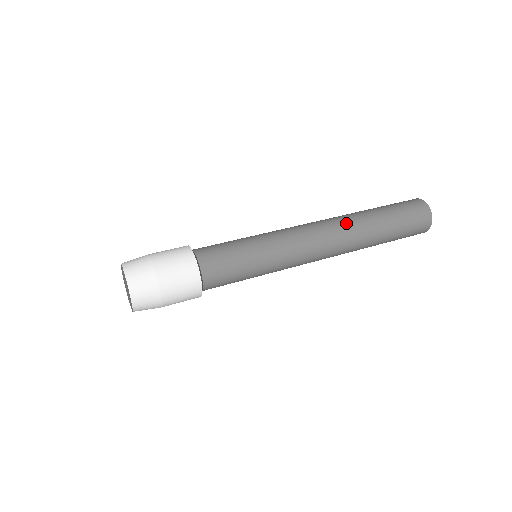
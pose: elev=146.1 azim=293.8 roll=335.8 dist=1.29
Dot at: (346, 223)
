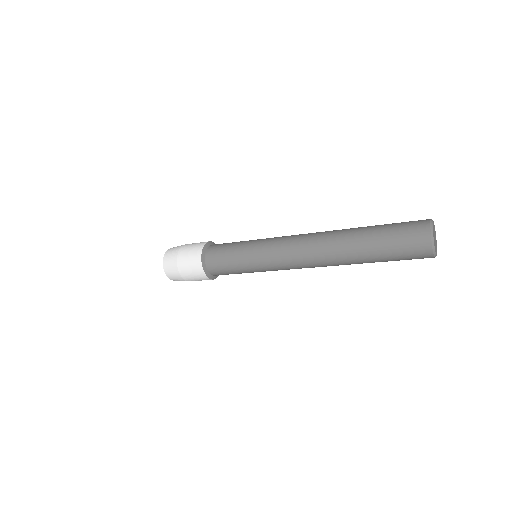
Dot at: (329, 232)
